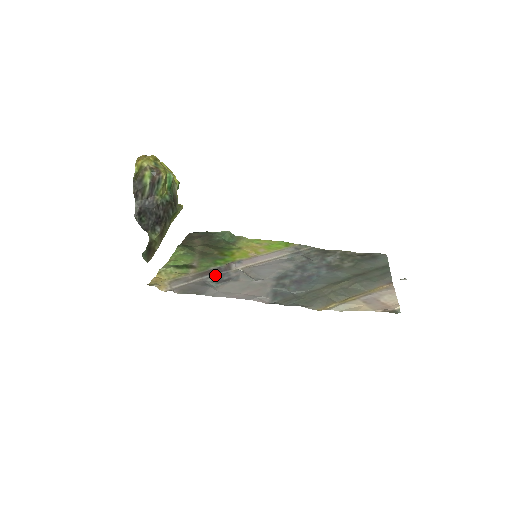
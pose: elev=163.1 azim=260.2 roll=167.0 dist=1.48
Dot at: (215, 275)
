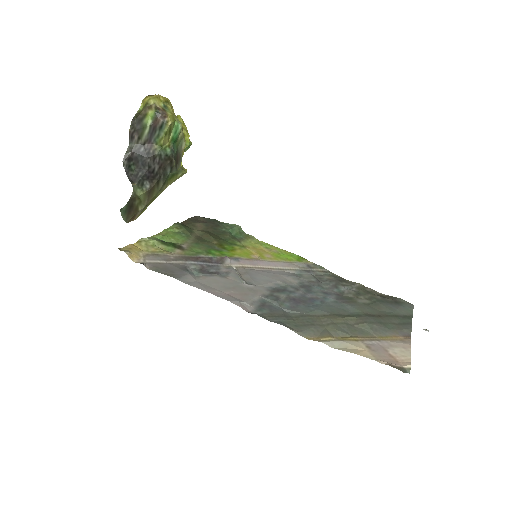
Dot at: (202, 264)
